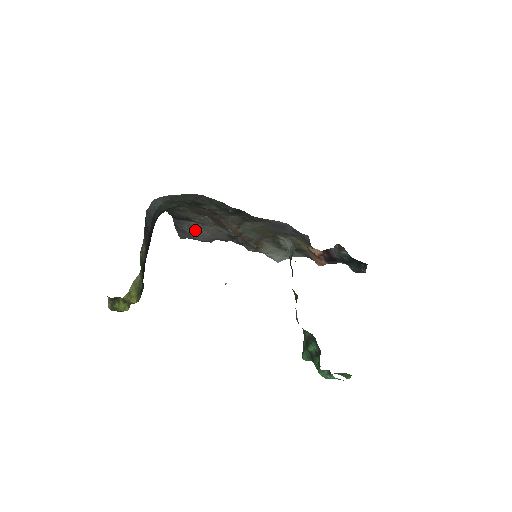
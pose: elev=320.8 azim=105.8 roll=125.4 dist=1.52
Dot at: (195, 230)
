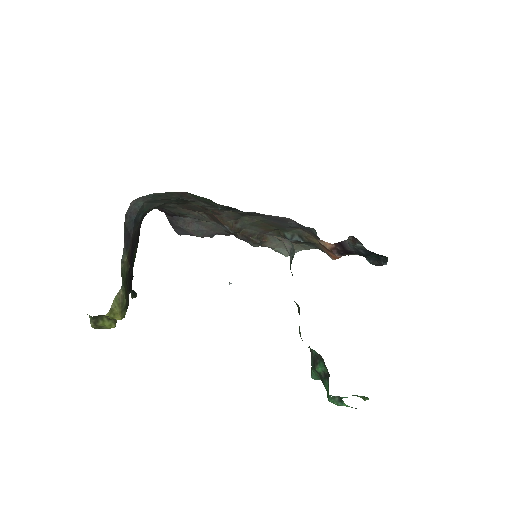
Dot at: (192, 226)
